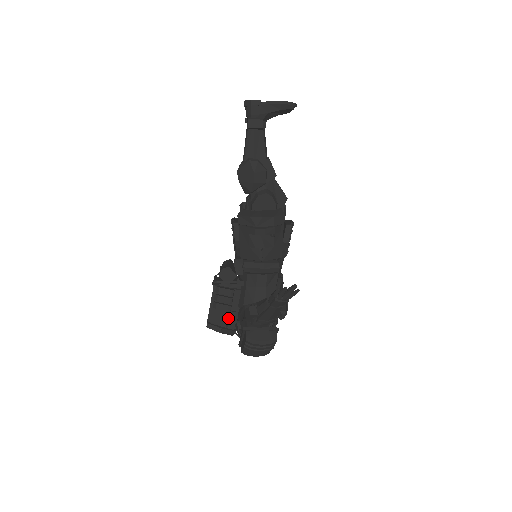
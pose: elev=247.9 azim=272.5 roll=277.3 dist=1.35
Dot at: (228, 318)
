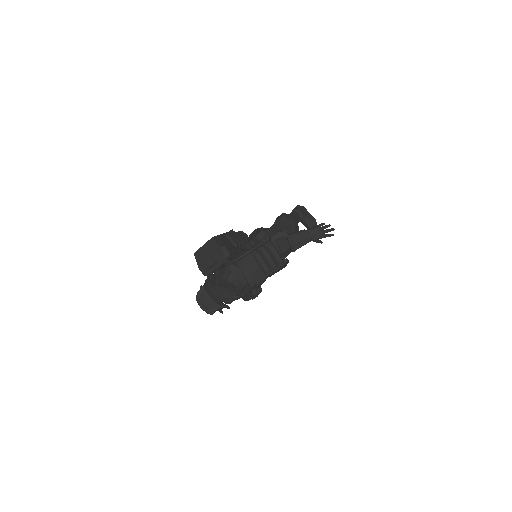
Dot at: (232, 248)
